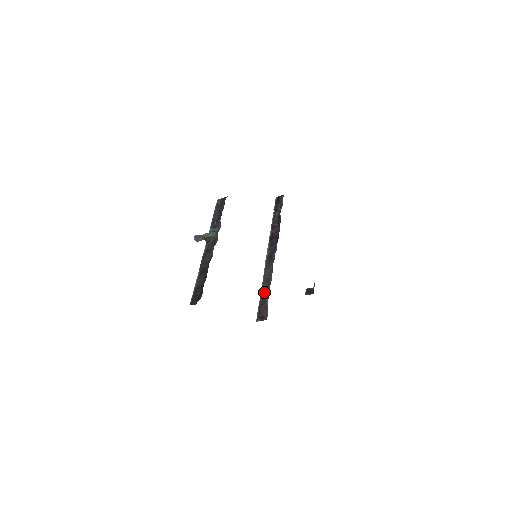
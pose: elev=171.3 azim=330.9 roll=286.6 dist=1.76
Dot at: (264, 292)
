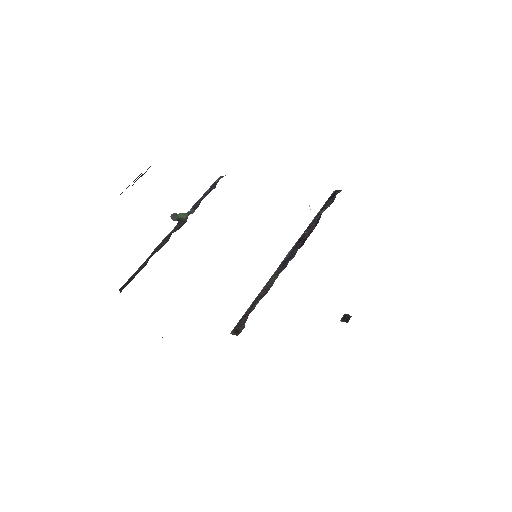
Dot at: (255, 302)
